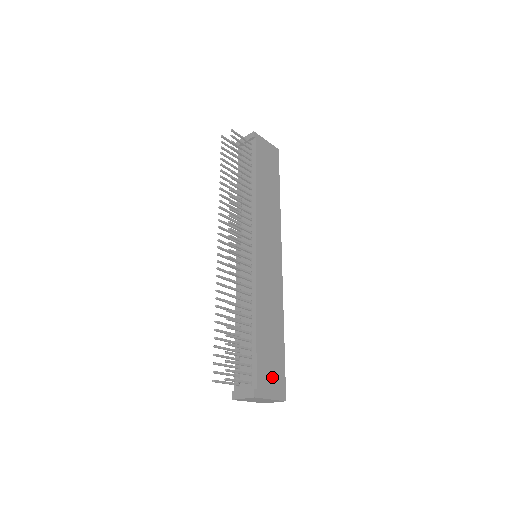
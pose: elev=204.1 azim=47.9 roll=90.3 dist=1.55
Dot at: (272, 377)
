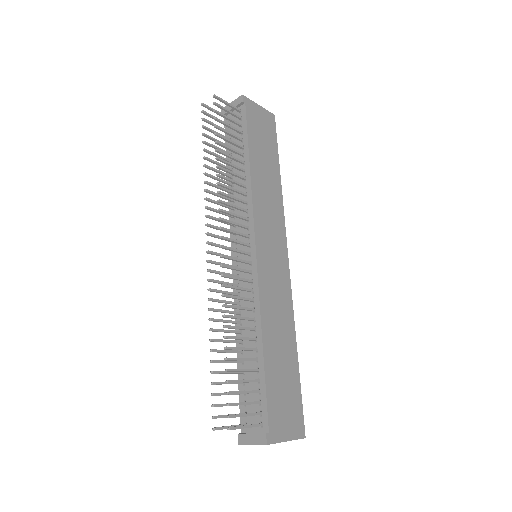
Dot at: (287, 412)
